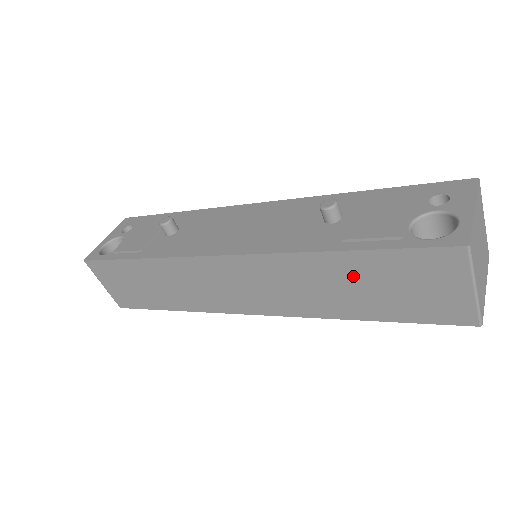
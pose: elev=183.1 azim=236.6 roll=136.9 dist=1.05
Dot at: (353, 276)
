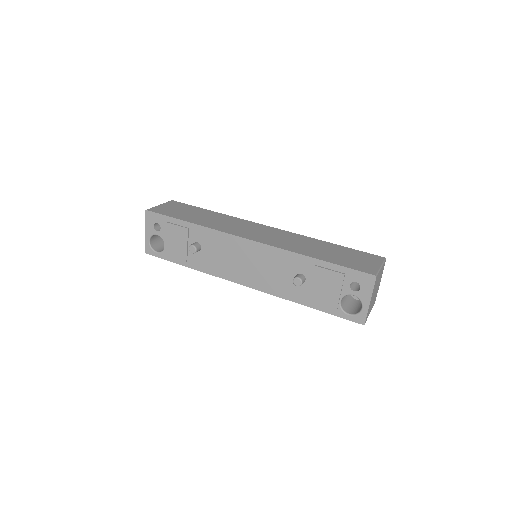
Dot at: occluded
